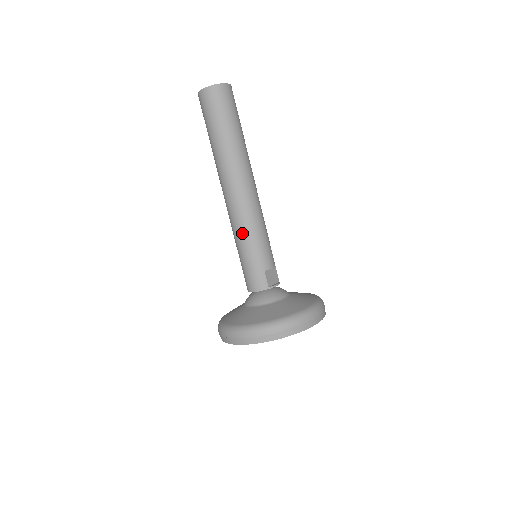
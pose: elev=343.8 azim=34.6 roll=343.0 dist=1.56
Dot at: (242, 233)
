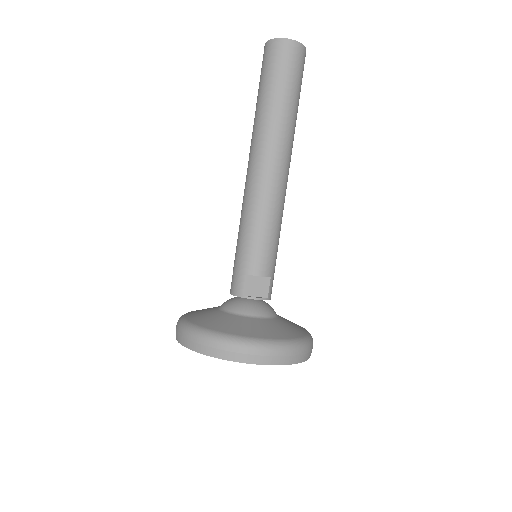
Dot at: (242, 220)
